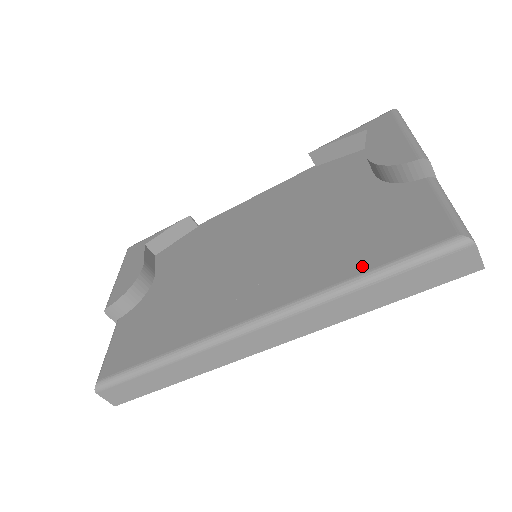
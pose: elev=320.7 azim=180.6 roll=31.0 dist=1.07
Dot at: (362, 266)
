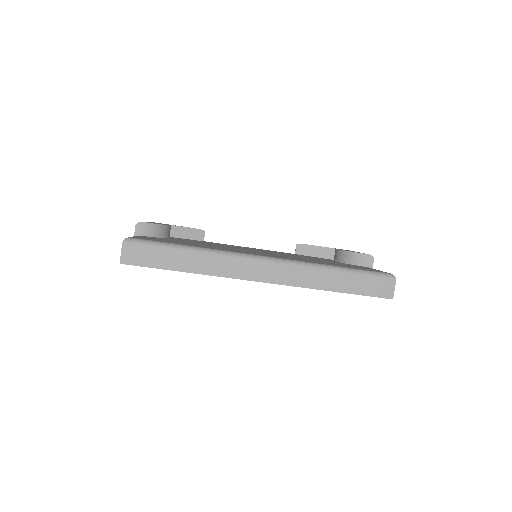
Dot at: (337, 265)
